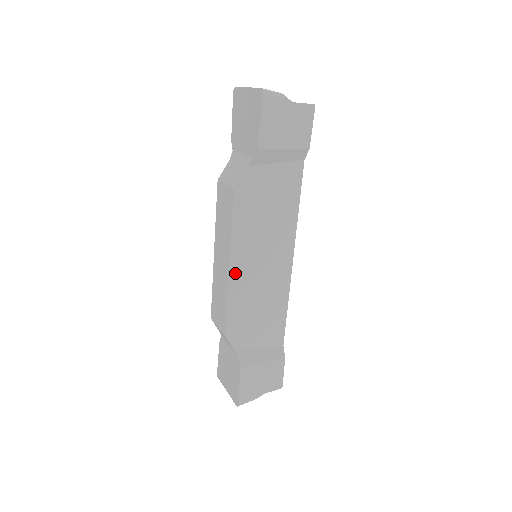
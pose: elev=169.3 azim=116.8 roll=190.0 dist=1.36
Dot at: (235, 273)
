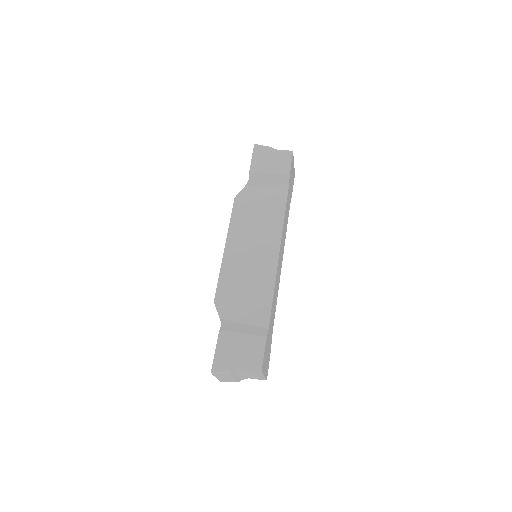
Dot at: (229, 253)
